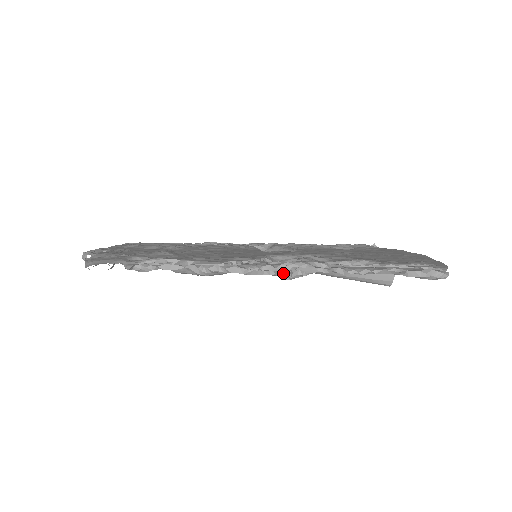
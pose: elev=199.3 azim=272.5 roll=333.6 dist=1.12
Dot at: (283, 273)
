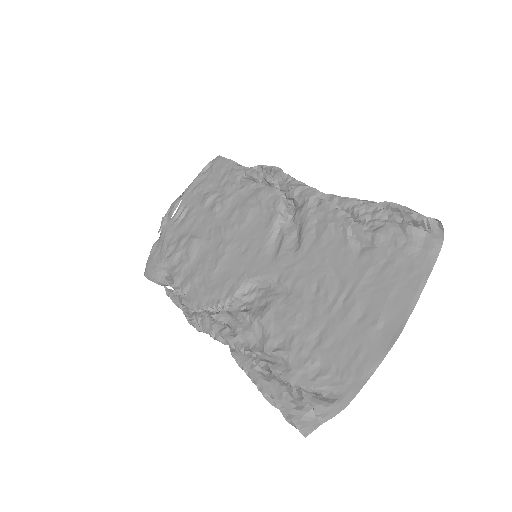
Dot at: occluded
